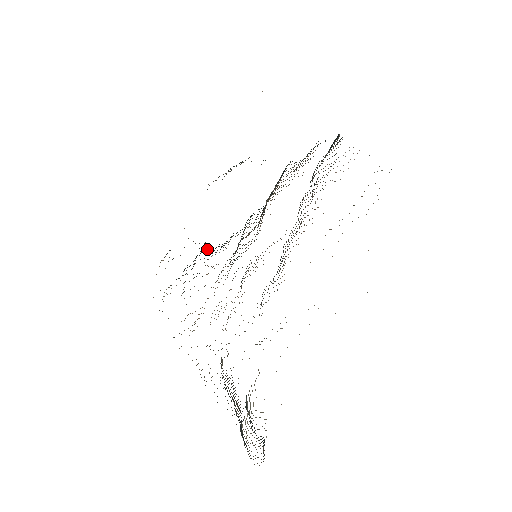
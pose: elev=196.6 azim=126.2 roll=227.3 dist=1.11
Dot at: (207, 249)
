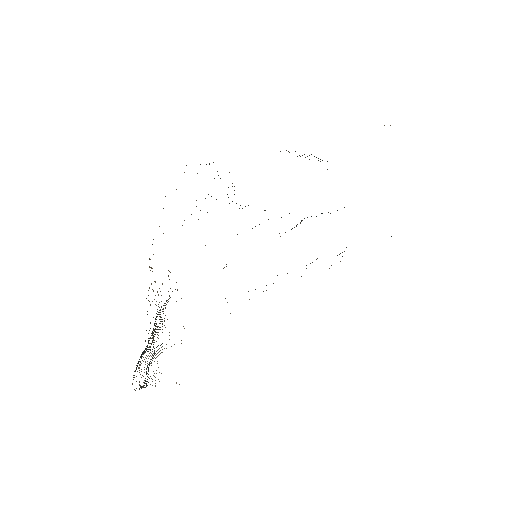
Dot at: occluded
